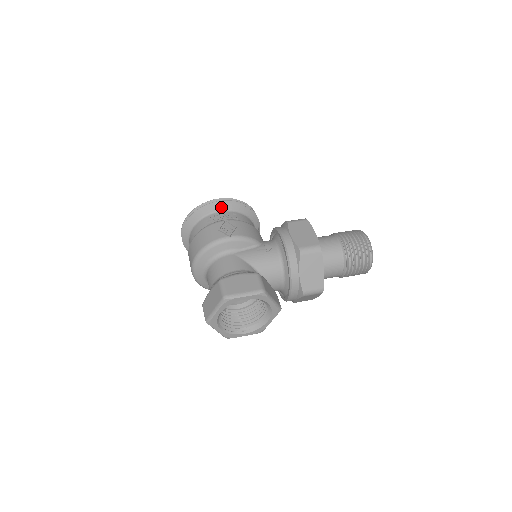
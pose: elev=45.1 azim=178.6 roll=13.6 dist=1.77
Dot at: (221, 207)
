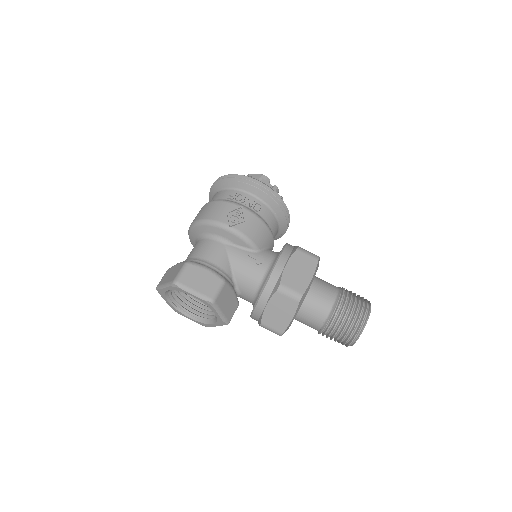
Dot at: (252, 190)
